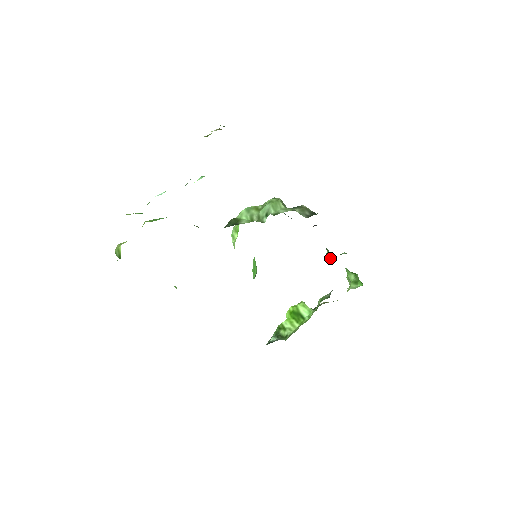
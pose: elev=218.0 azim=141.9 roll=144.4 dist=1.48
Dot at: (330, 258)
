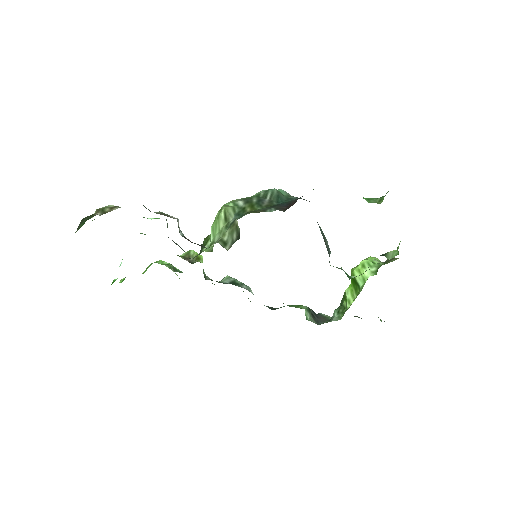
Dot at: occluded
